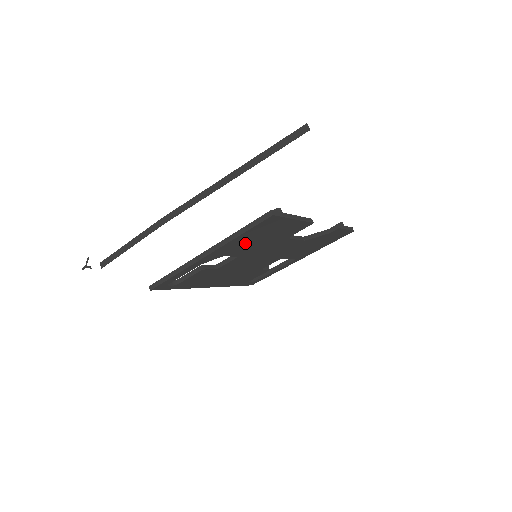
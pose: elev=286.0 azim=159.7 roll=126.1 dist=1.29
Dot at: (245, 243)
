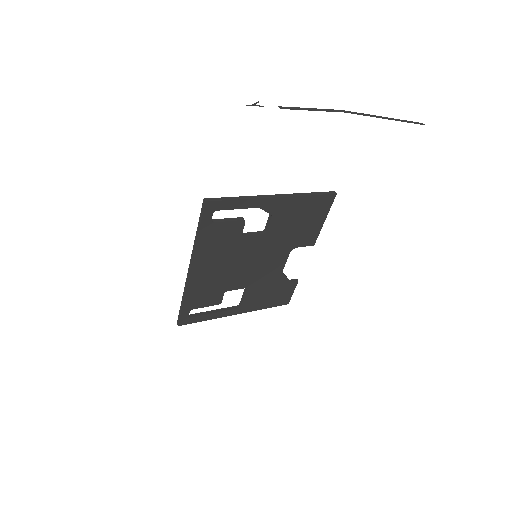
Dot at: (293, 214)
